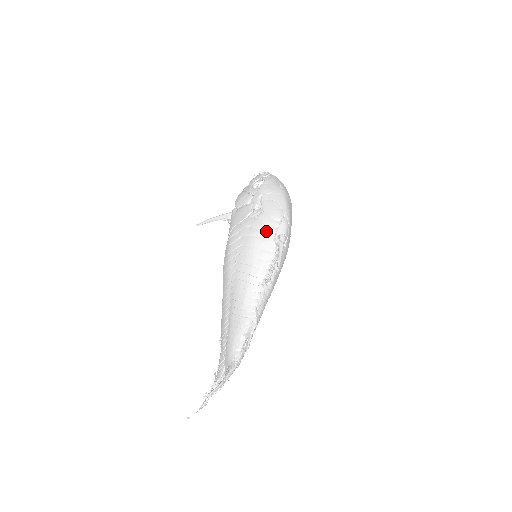
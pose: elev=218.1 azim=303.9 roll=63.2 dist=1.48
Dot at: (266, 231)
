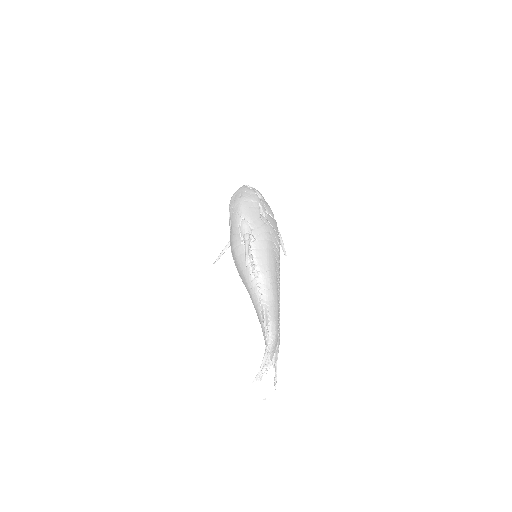
Dot at: (236, 240)
